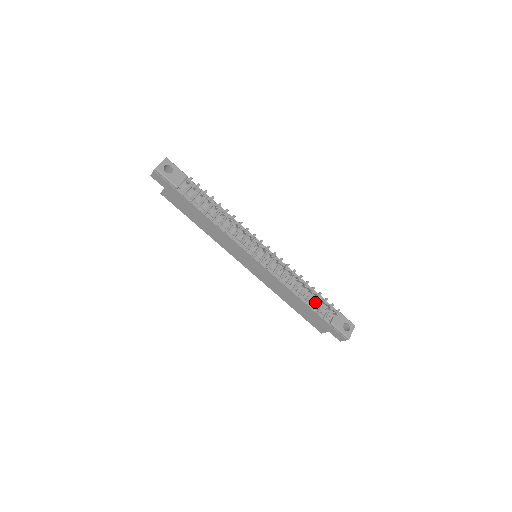
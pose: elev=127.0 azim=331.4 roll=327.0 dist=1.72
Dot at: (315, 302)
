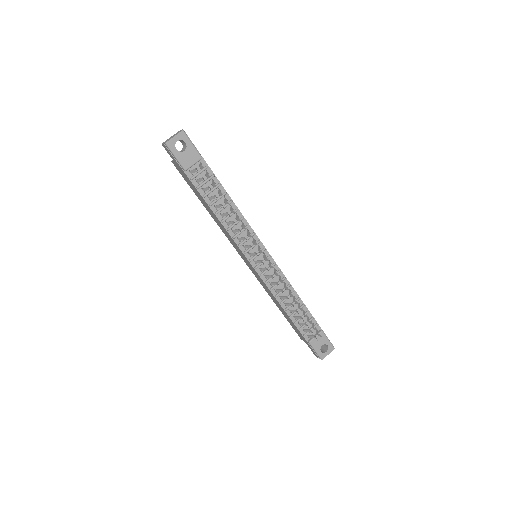
Dot at: (301, 319)
